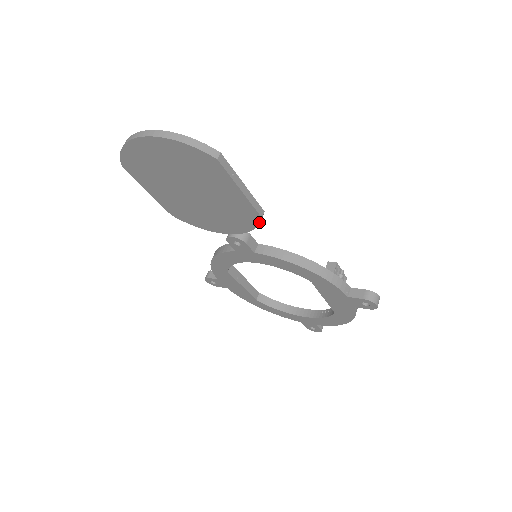
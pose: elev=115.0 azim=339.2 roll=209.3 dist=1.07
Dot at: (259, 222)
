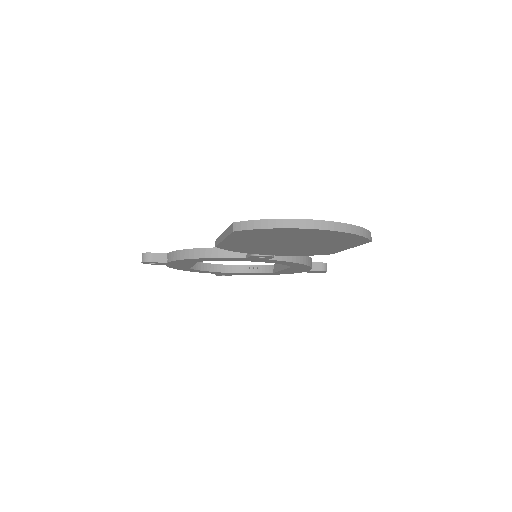
Dot at: occluded
